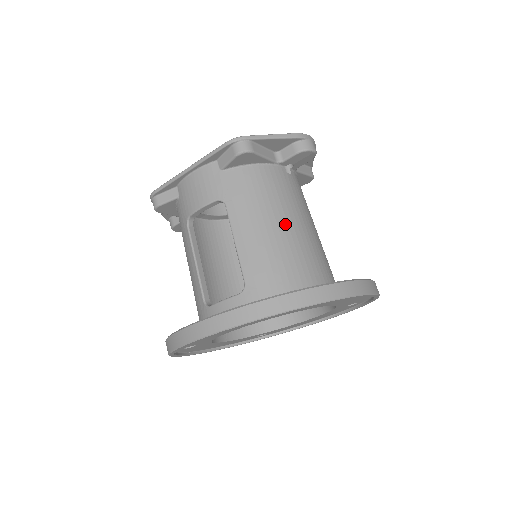
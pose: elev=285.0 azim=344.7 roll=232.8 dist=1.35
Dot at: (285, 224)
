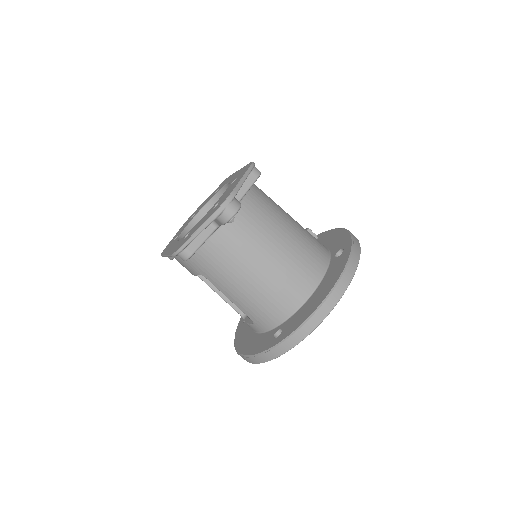
Dot at: (251, 275)
